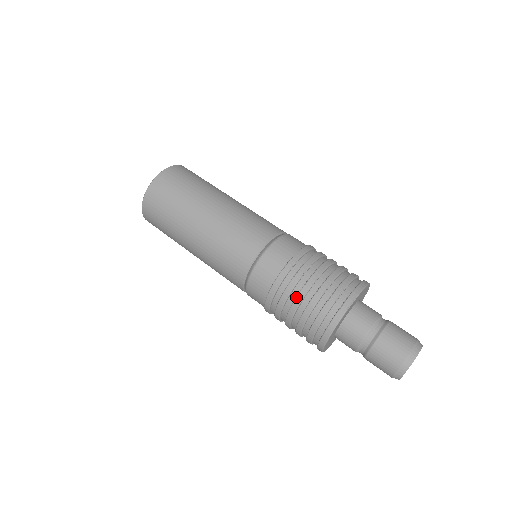
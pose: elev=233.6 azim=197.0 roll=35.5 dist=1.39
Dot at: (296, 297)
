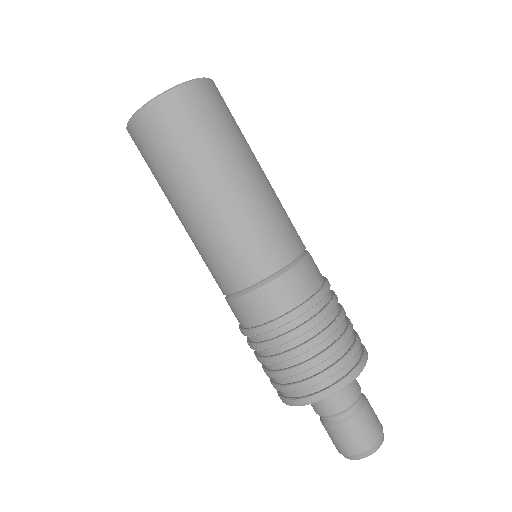
Dot at: (323, 331)
